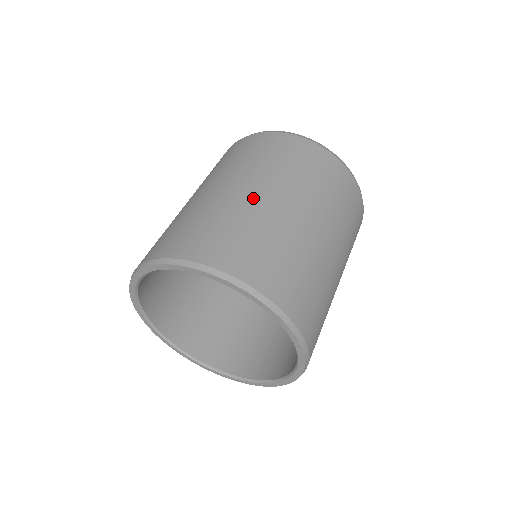
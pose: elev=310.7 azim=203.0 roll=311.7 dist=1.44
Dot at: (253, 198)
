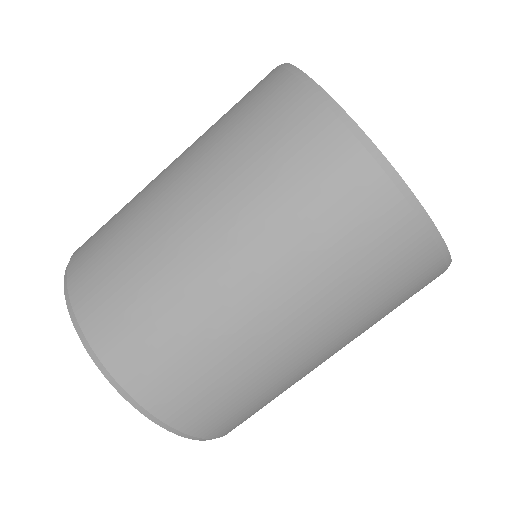
Dot at: occluded
